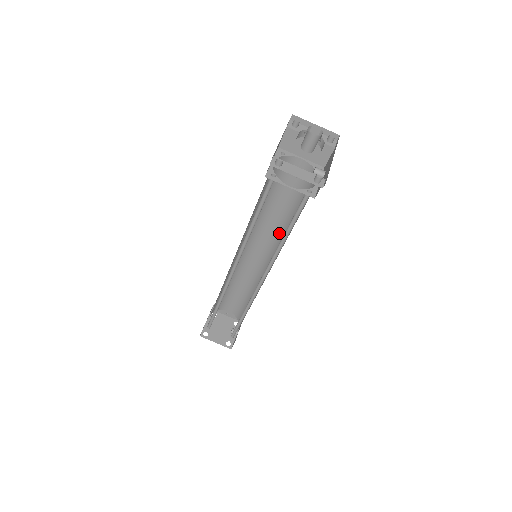
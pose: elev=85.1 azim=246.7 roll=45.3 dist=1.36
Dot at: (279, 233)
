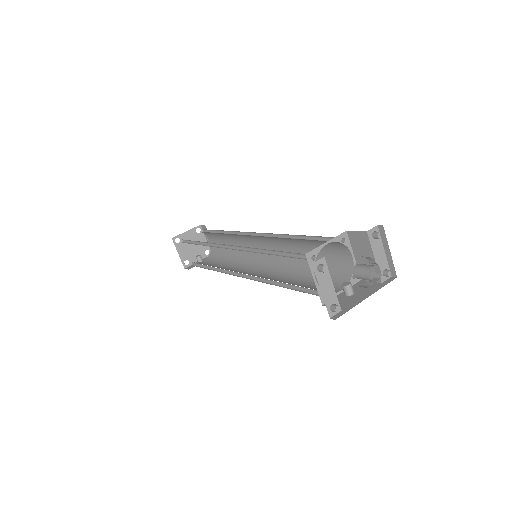
Dot at: (288, 262)
